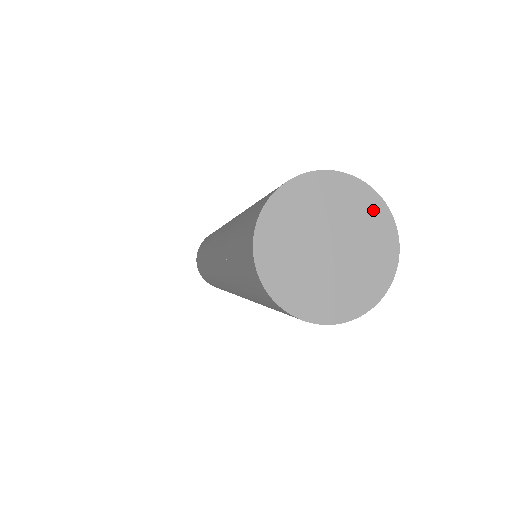
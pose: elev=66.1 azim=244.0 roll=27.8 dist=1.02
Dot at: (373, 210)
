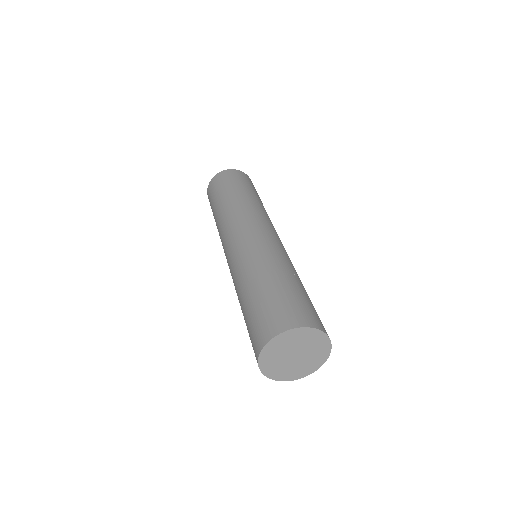
Dot at: (324, 349)
